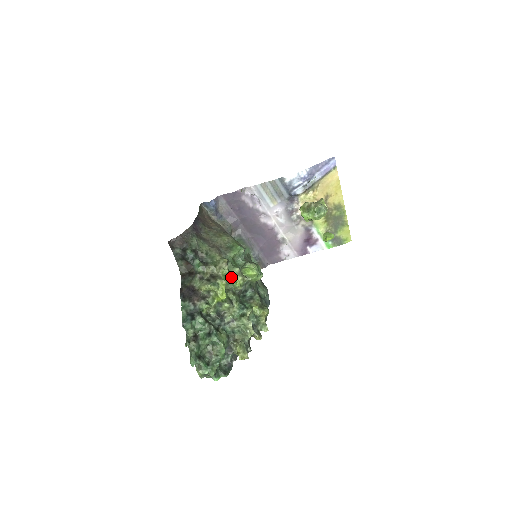
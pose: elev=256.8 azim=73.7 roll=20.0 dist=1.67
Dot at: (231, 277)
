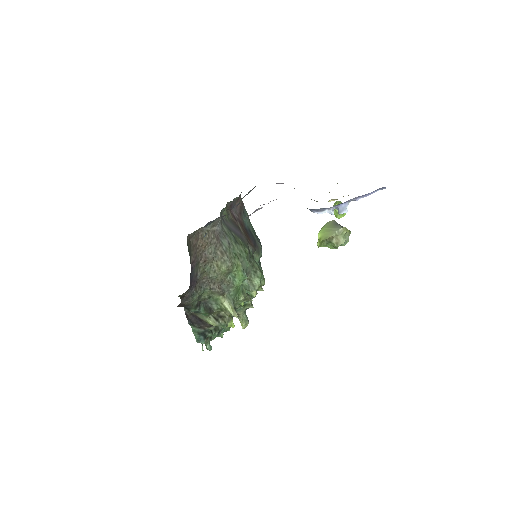
Dot at: occluded
